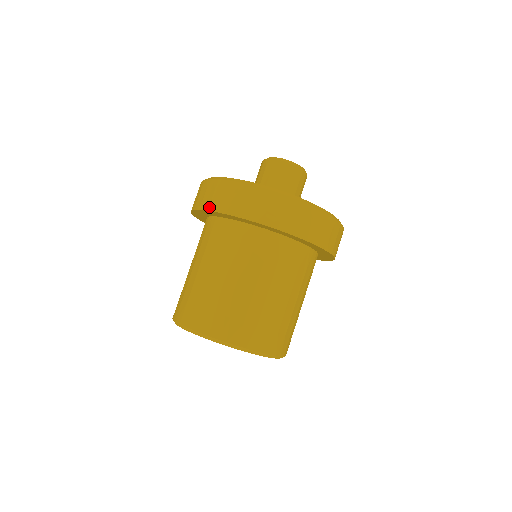
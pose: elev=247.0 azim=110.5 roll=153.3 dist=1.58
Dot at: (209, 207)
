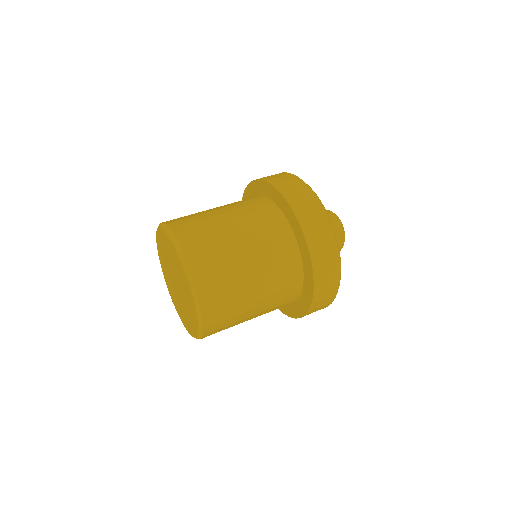
Dot at: occluded
